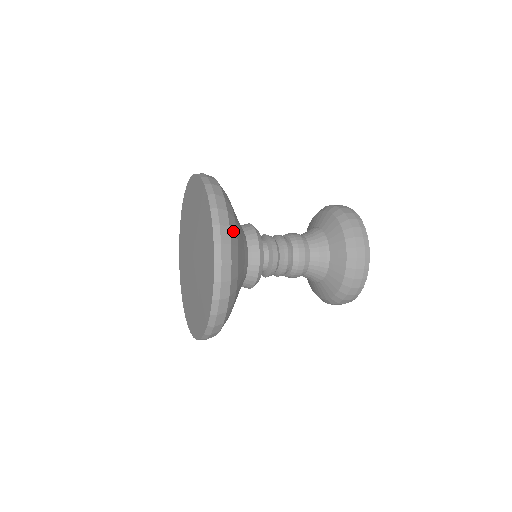
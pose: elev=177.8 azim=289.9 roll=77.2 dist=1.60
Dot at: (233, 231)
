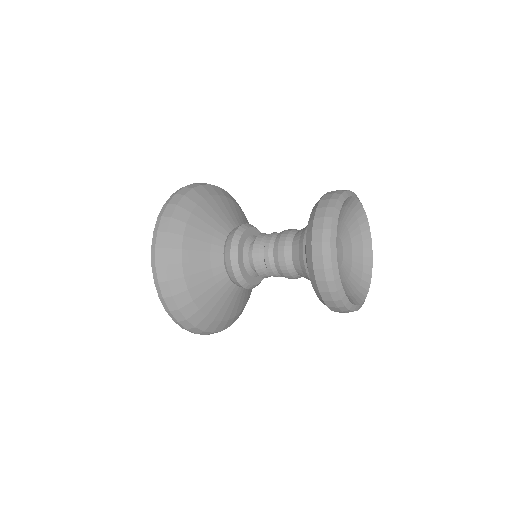
Dot at: (174, 235)
